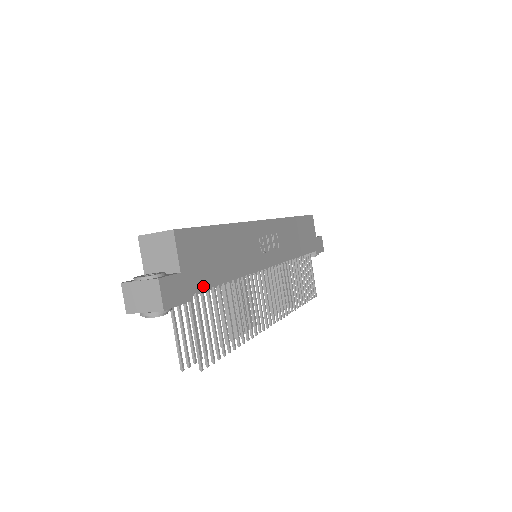
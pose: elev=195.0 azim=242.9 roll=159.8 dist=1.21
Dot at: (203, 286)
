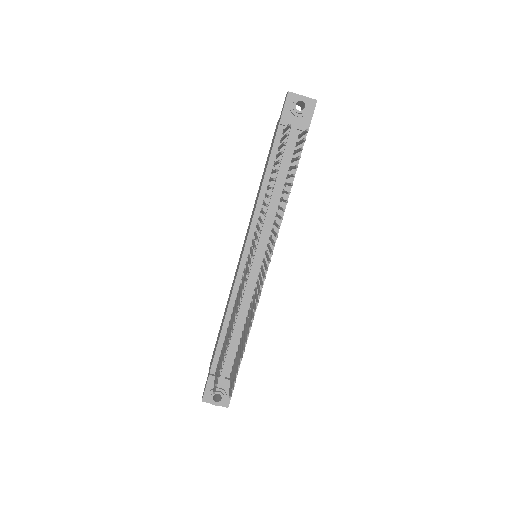
Dot at: occluded
